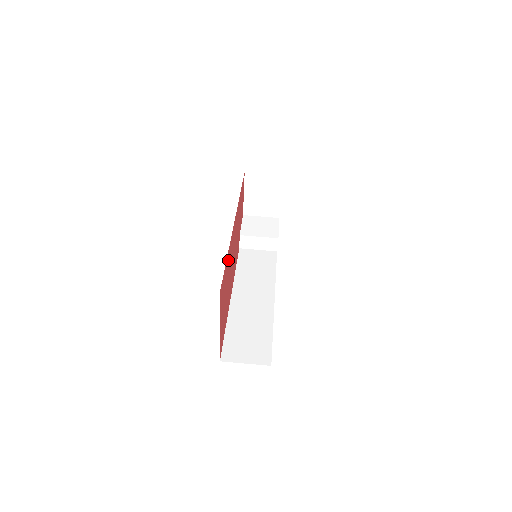
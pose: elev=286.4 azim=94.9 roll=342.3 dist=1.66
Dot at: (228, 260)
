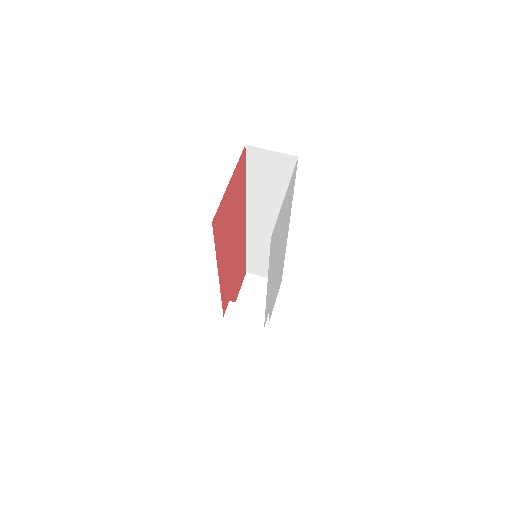
Dot at: (241, 199)
